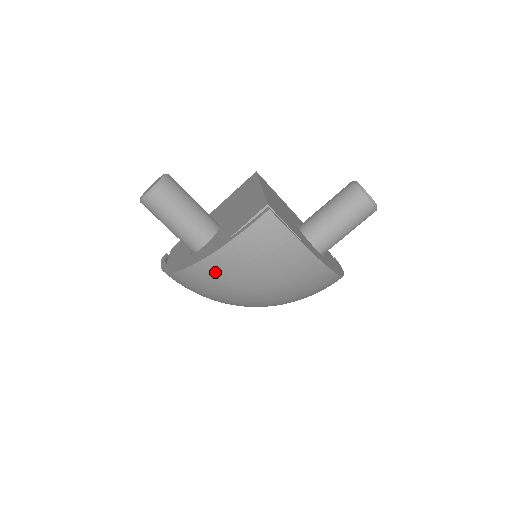
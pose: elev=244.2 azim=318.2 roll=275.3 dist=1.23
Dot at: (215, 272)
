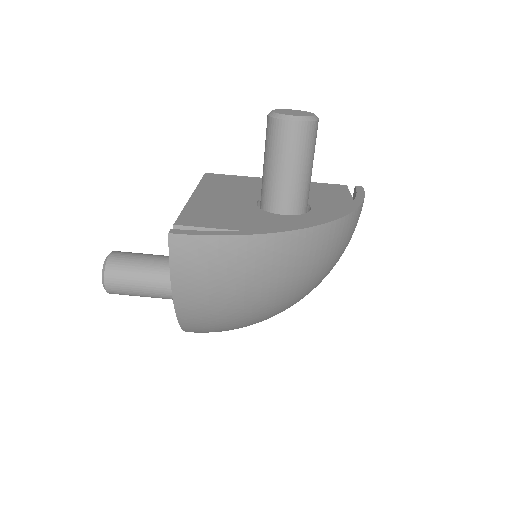
Dot at: (198, 316)
